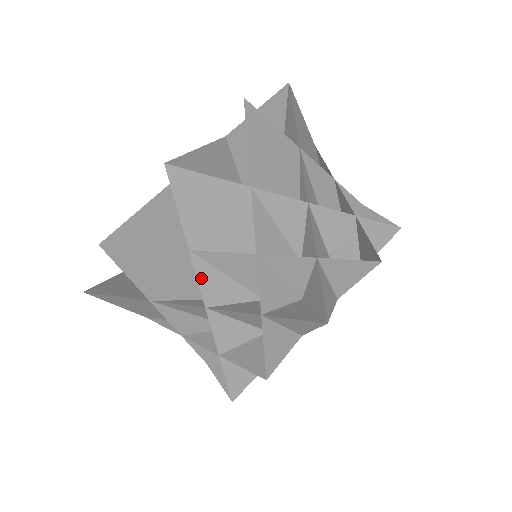
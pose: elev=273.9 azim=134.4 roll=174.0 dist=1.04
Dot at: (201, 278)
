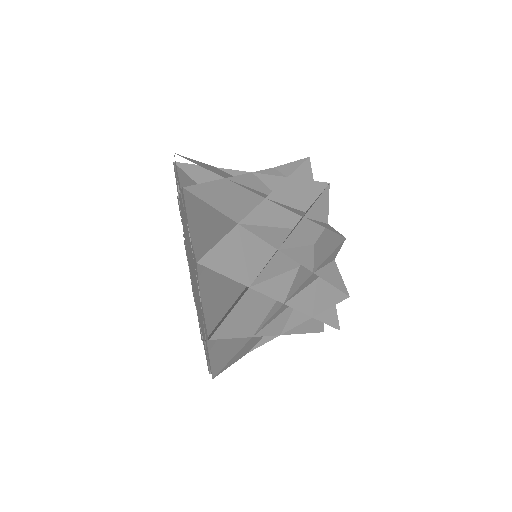
Dot at: (258, 235)
